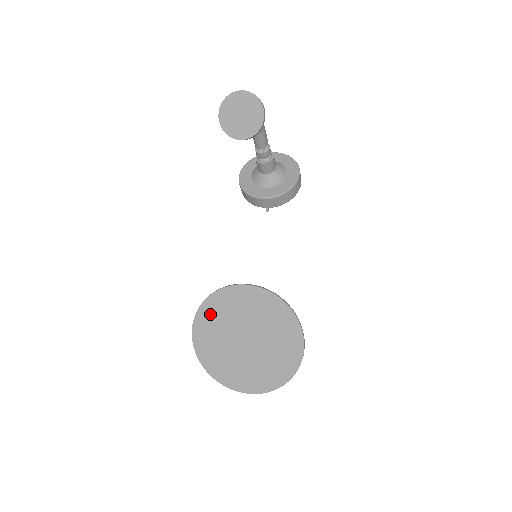
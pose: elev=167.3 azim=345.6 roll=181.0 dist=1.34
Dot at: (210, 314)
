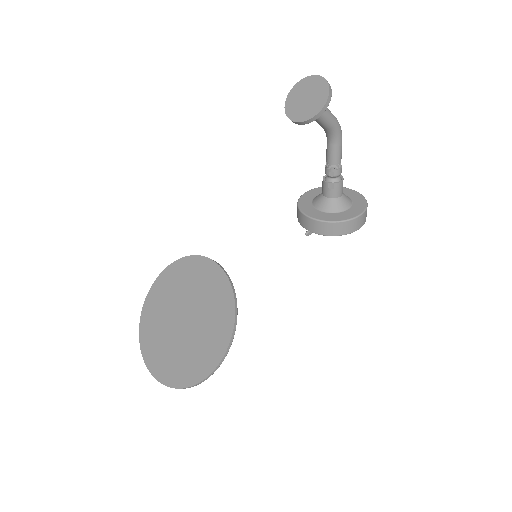
Dot at: (174, 275)
